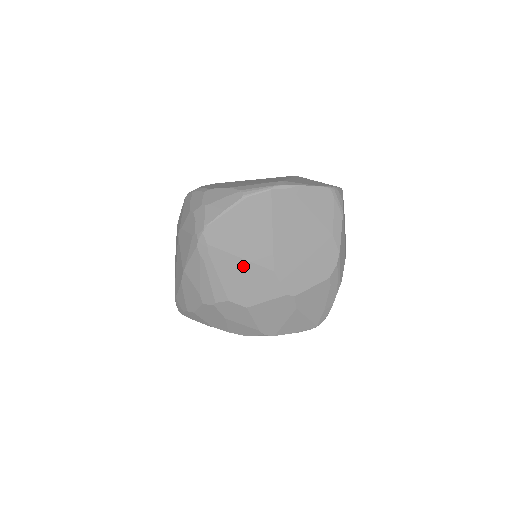
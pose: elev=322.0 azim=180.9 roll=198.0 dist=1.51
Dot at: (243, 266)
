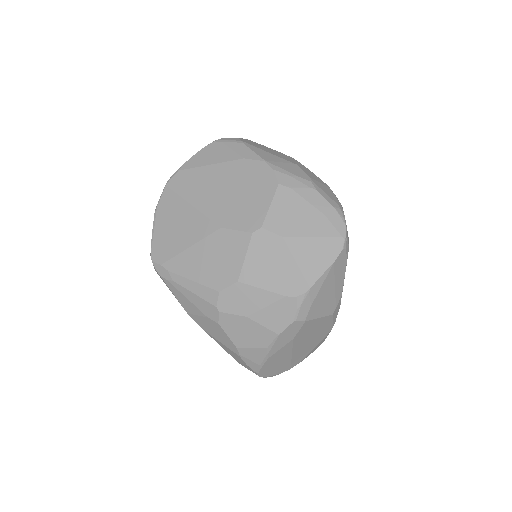
Dot at: (198, 251)
